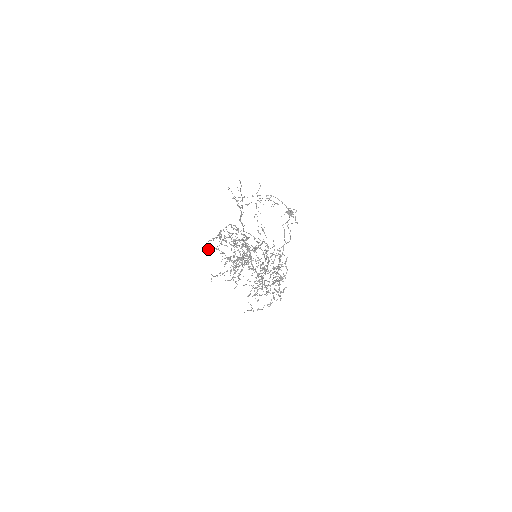
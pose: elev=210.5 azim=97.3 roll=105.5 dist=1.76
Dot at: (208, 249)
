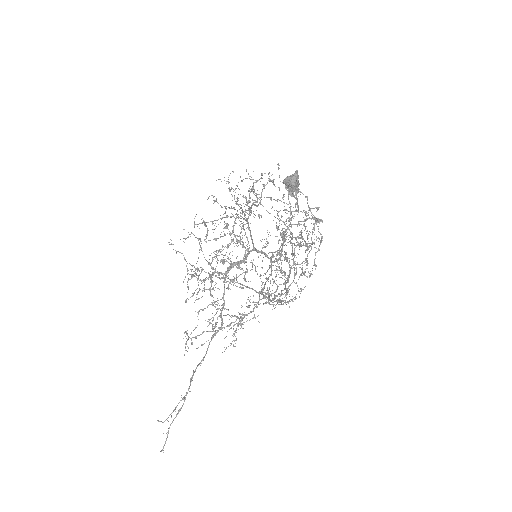
Dot at: occluded
